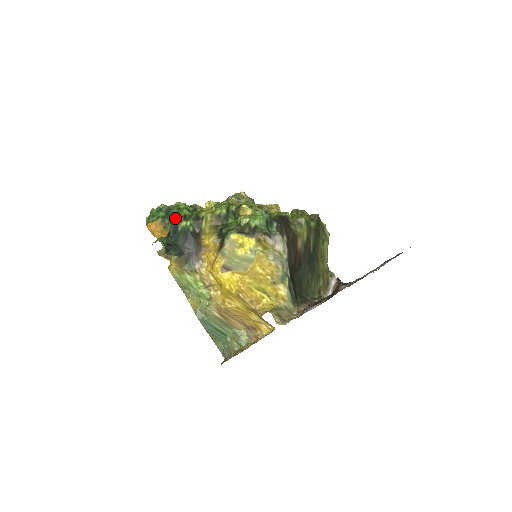
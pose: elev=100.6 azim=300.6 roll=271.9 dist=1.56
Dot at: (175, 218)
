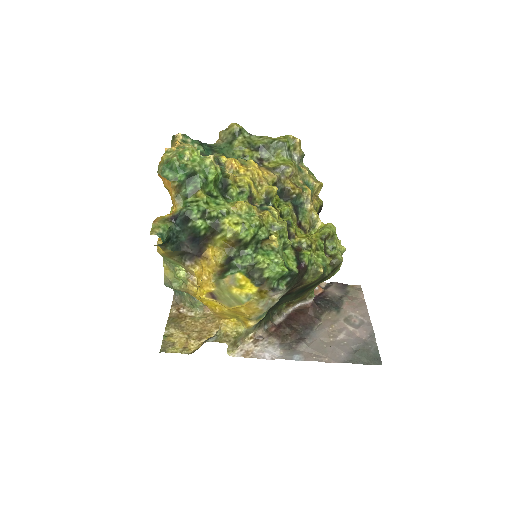
Dot at: (194, 194)
